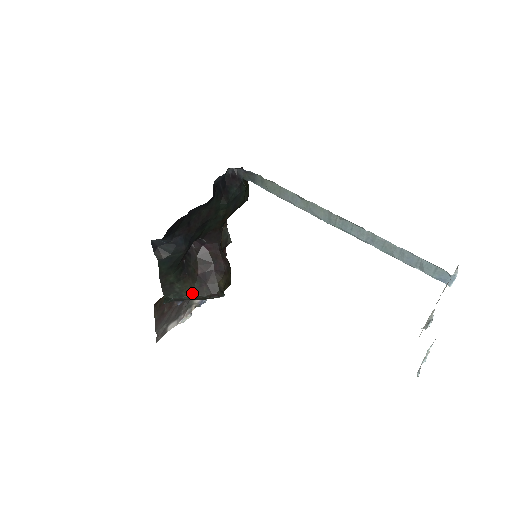
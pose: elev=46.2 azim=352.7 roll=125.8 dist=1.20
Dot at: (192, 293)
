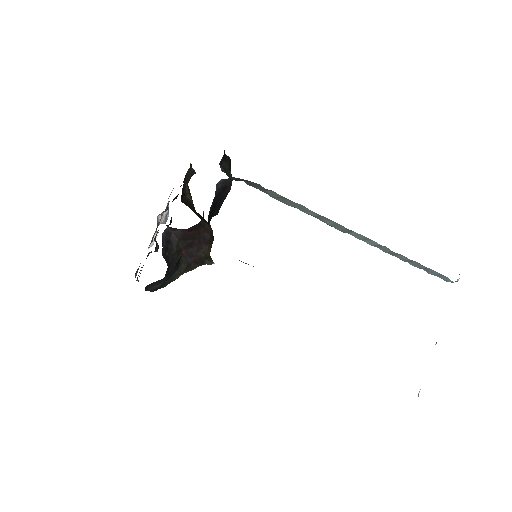
Dot at: (181, 274)
